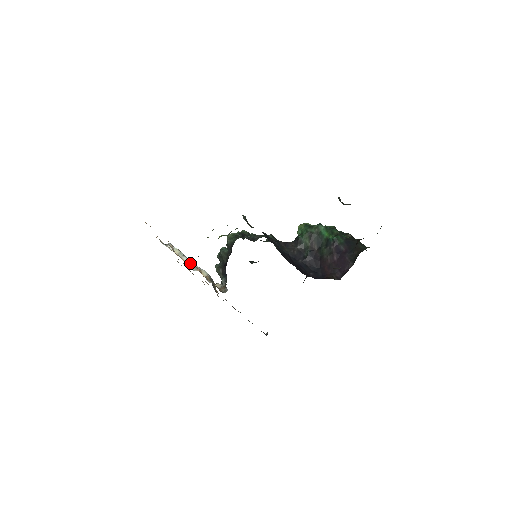
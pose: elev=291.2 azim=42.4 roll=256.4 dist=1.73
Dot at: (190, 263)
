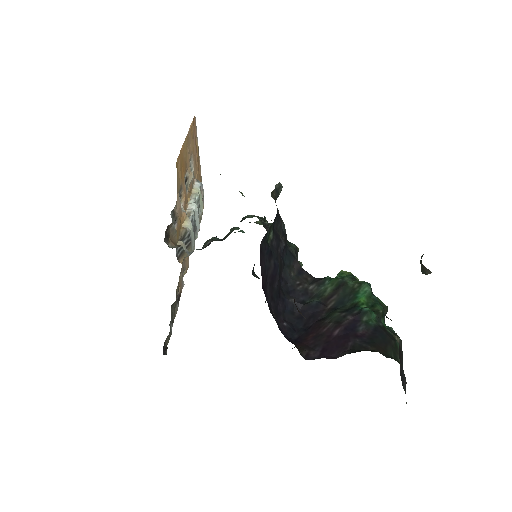
Dot at: (190, 207)
